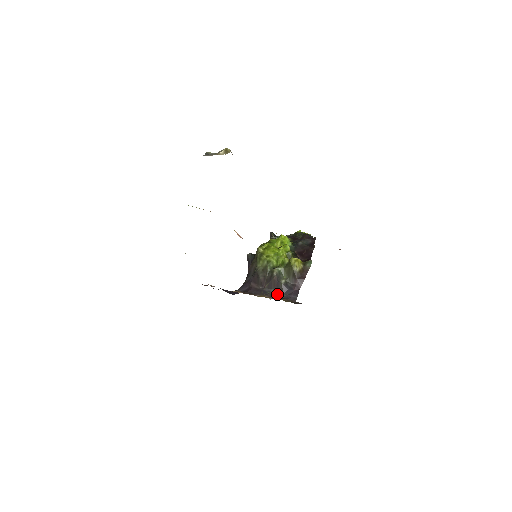
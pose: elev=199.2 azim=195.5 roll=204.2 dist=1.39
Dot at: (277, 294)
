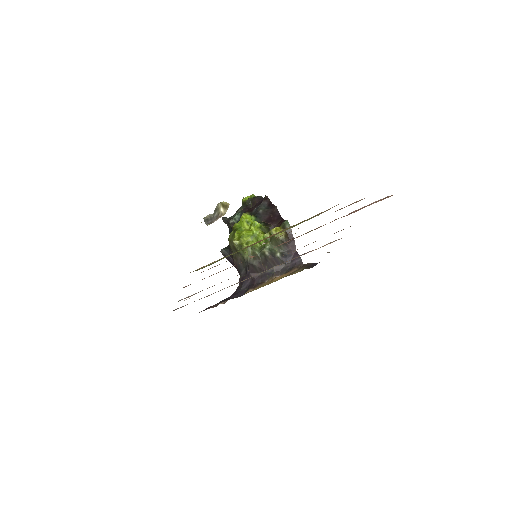
Dot at: (281, 268)
